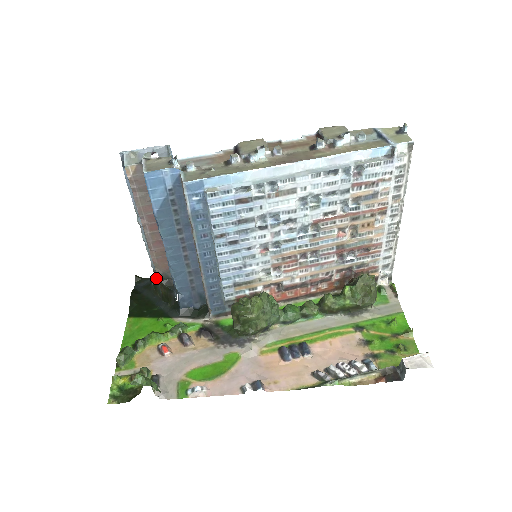
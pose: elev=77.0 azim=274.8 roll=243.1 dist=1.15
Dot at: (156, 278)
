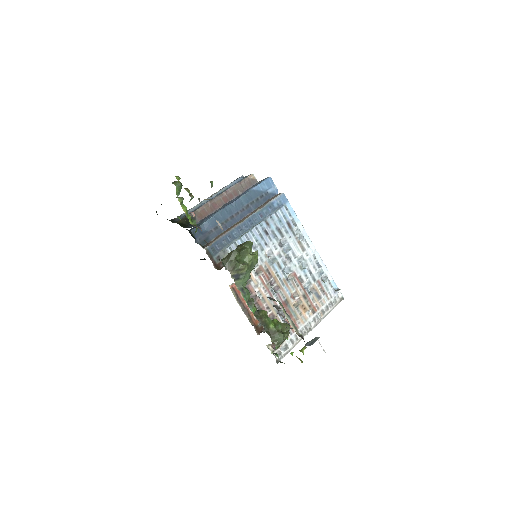
Dot at: (176, 219)
